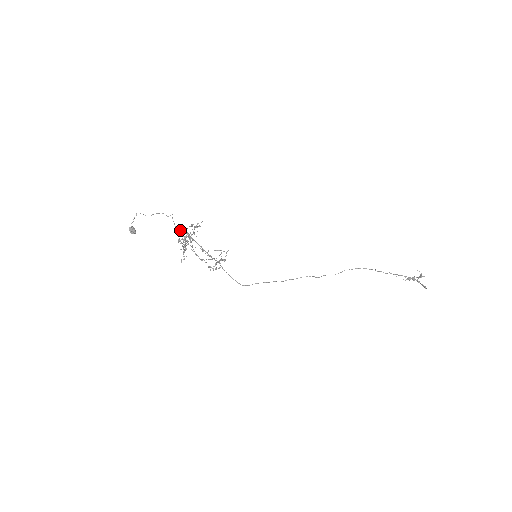
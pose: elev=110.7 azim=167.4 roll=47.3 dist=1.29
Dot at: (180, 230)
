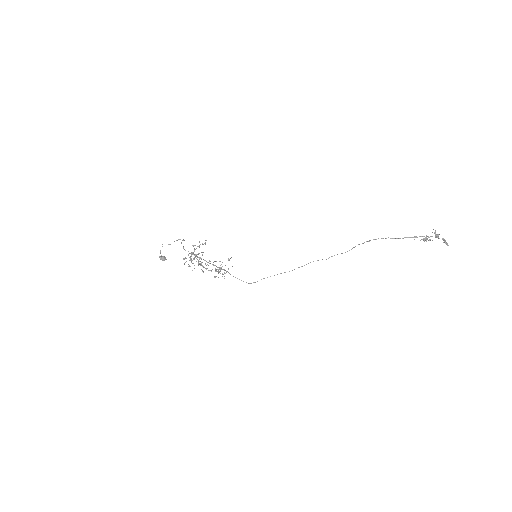
Dot at: (188, 251)
